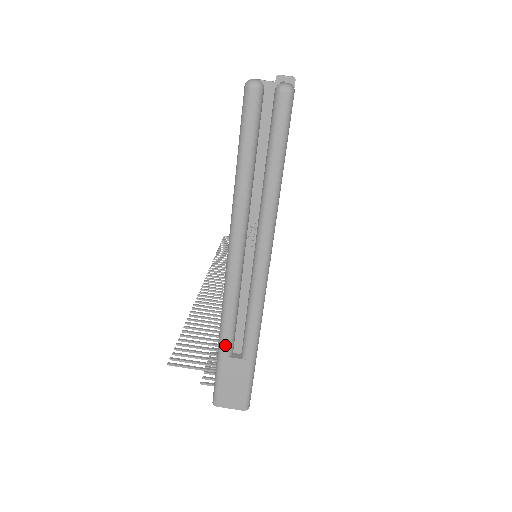
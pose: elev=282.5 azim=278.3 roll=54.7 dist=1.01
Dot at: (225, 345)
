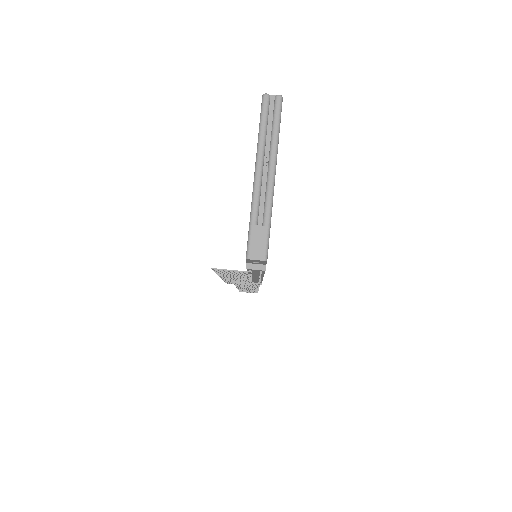
Dot at: (254, 218)
